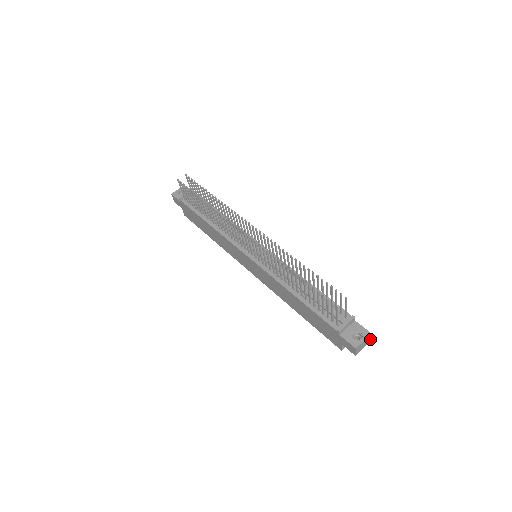
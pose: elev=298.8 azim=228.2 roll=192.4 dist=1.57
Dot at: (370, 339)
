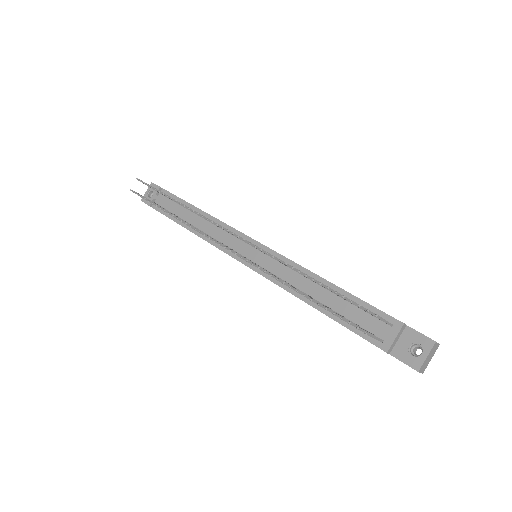
Dot at: (437, 344)
